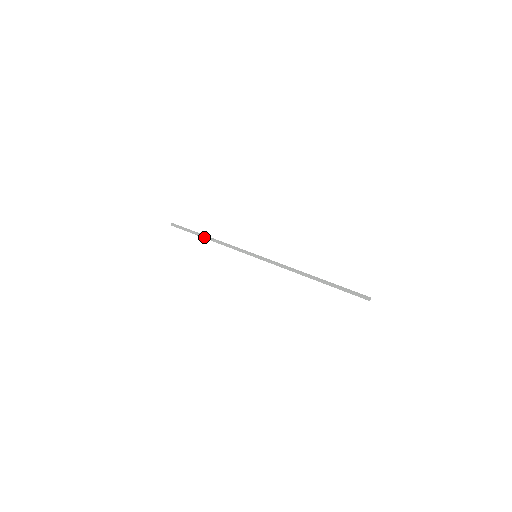
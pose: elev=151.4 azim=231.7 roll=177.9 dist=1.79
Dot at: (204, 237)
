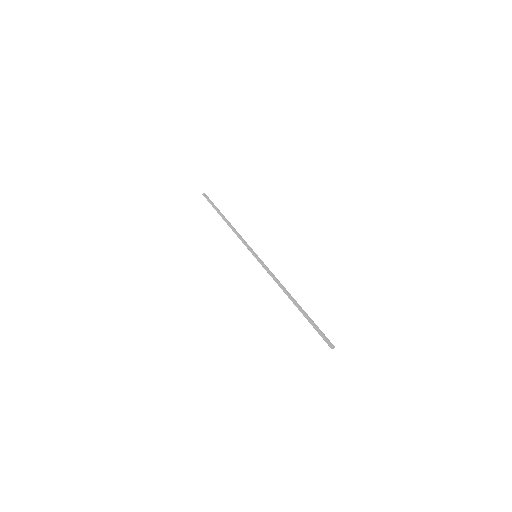
Dot at: (223, 217)
